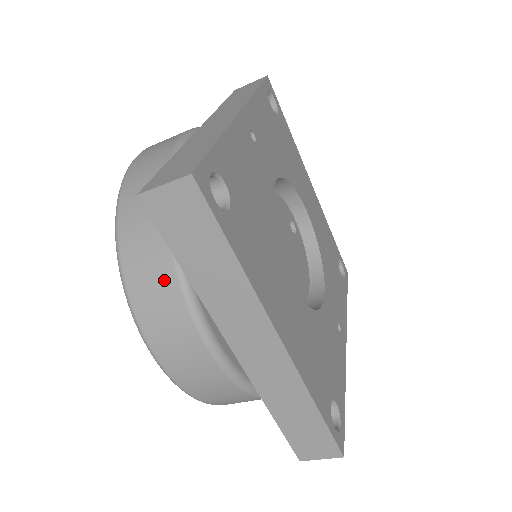
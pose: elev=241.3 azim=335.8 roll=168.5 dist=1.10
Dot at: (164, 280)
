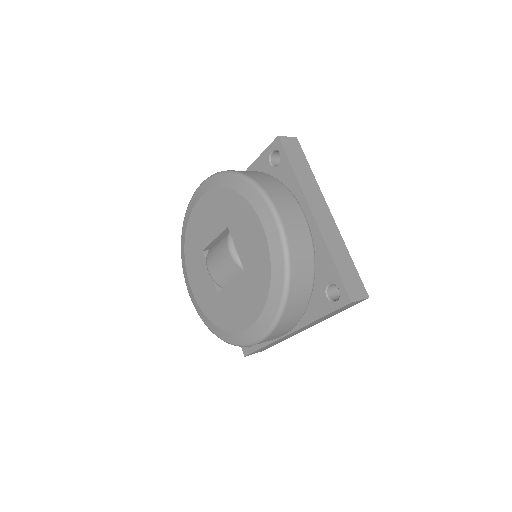
Dot at: (274, 181)
